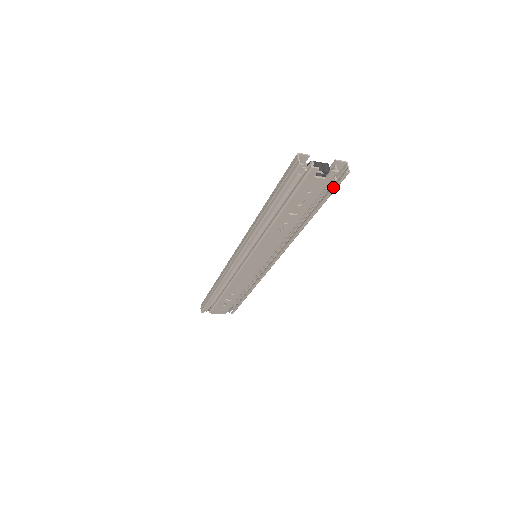
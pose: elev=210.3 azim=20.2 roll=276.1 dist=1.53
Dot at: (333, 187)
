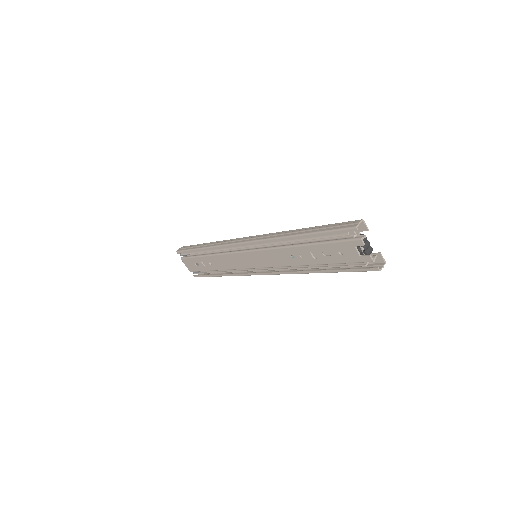
Dot at: (358, 268)
